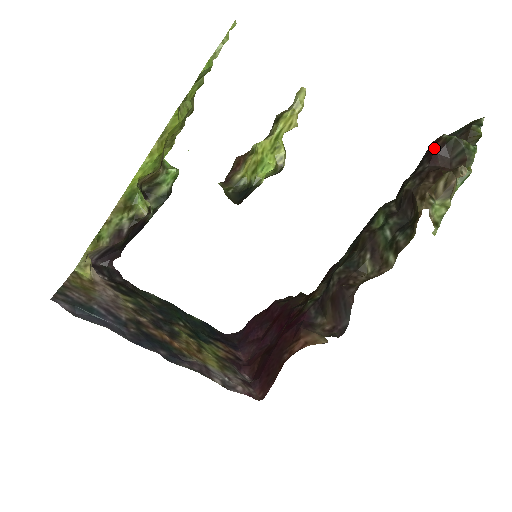
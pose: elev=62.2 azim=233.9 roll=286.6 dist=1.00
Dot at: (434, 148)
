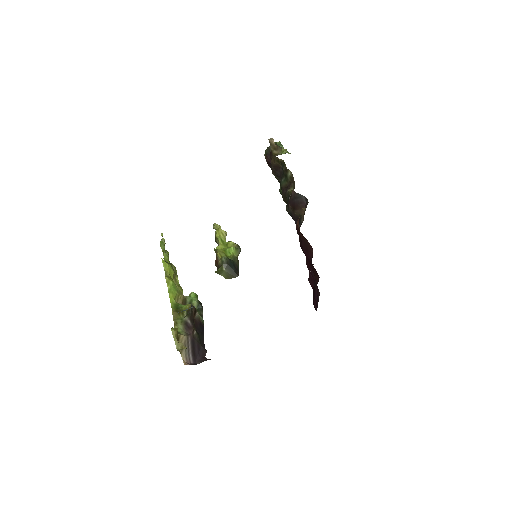
Dot at: (267, 161)
